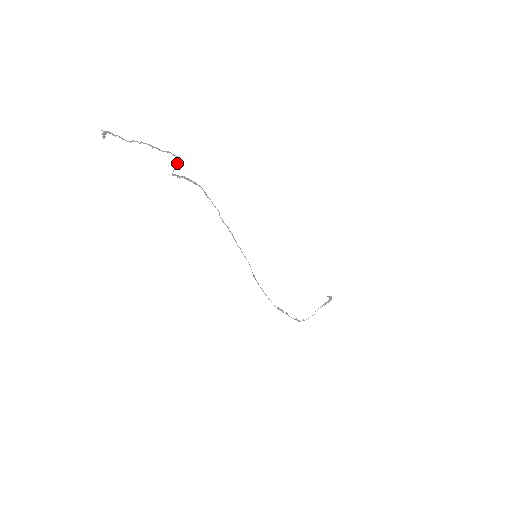
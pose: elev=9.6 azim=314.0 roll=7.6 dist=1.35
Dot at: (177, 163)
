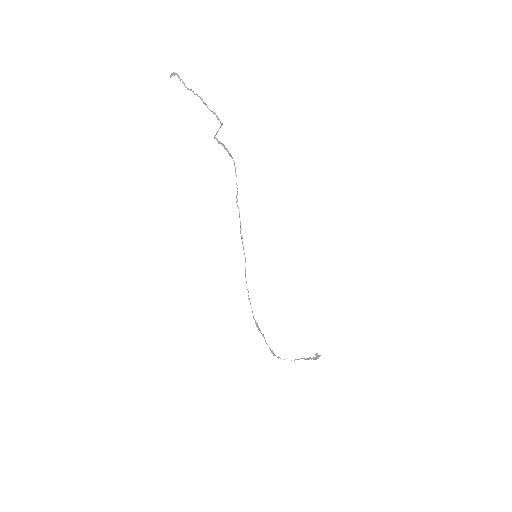
Dot at: occluded
